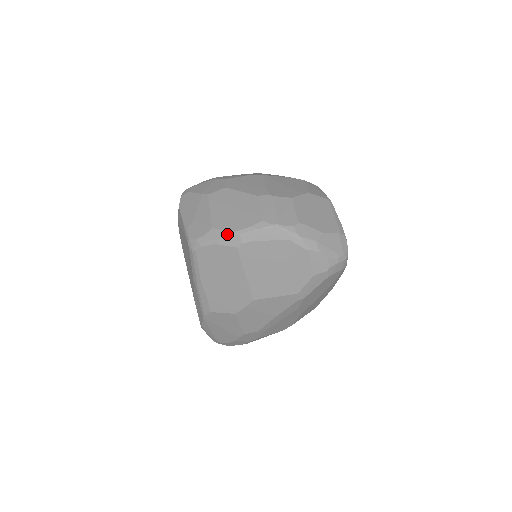
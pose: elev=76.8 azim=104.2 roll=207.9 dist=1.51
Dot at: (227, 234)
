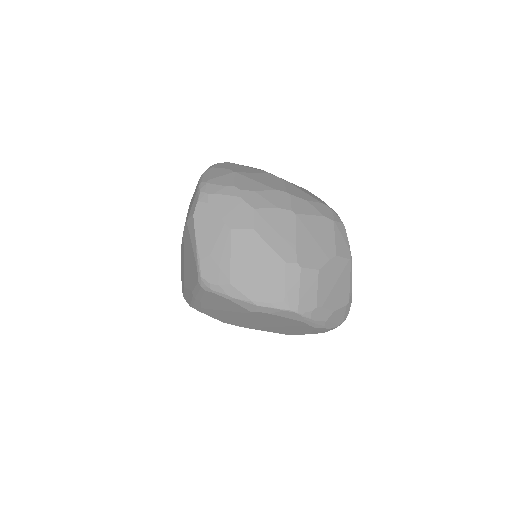
Dot at: (244, 299)
